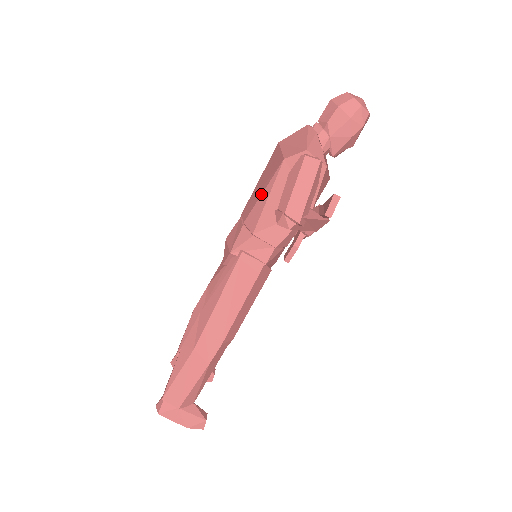
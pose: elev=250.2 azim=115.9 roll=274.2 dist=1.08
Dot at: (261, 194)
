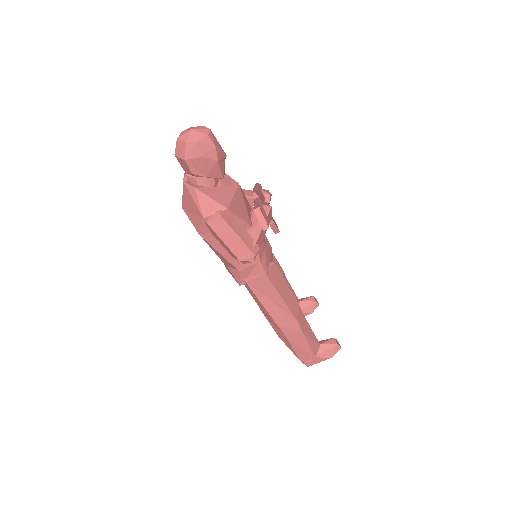
Dot at: occluded
